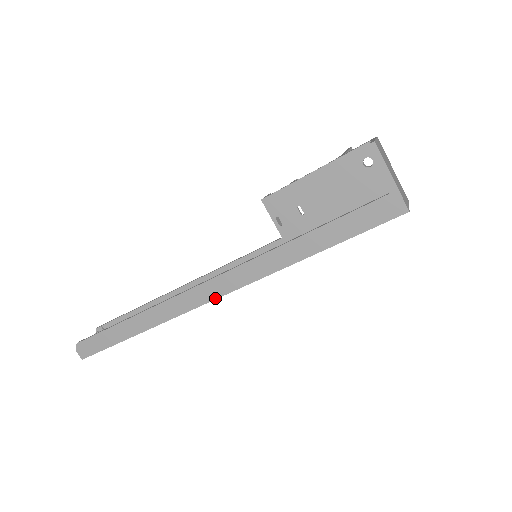
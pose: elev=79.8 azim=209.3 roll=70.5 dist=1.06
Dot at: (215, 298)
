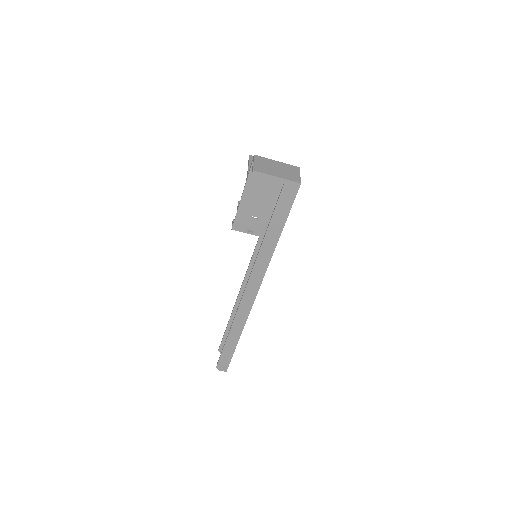
Dot at: (256, 294)
